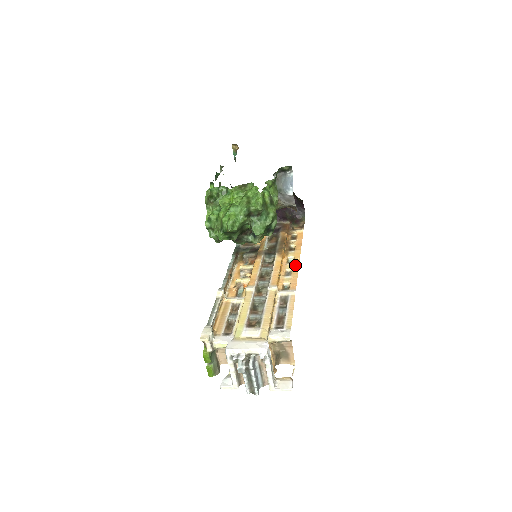
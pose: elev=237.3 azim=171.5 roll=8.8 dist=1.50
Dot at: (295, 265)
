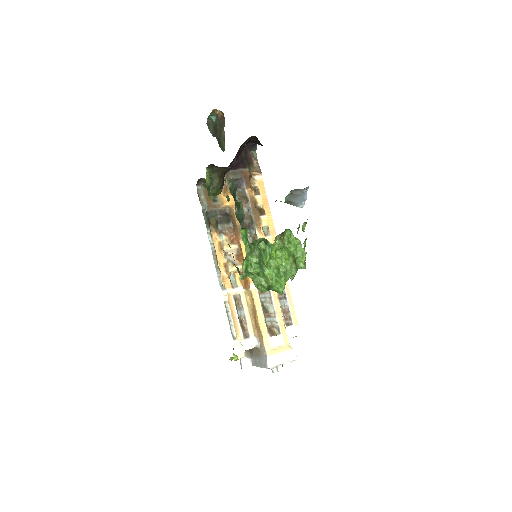
Dot at: (274, 239)
